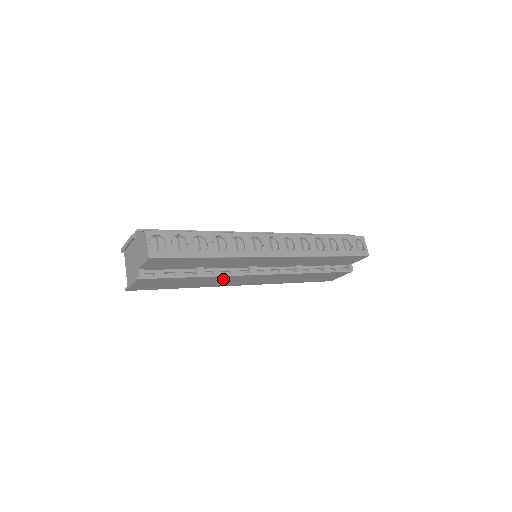
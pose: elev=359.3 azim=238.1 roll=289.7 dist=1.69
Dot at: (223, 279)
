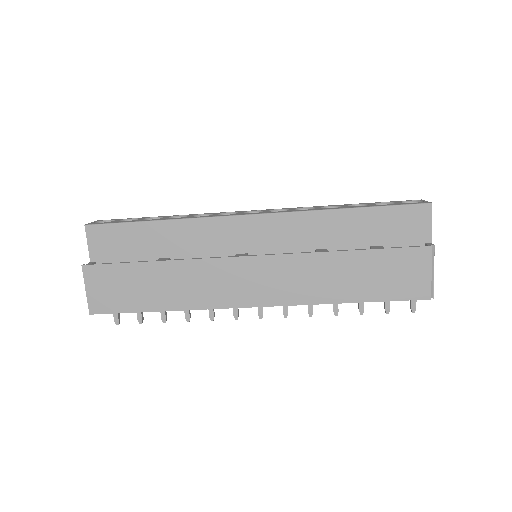
Dot at: (201, 274)
